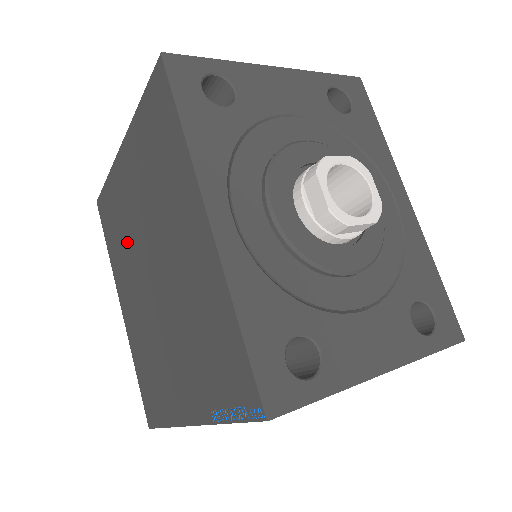
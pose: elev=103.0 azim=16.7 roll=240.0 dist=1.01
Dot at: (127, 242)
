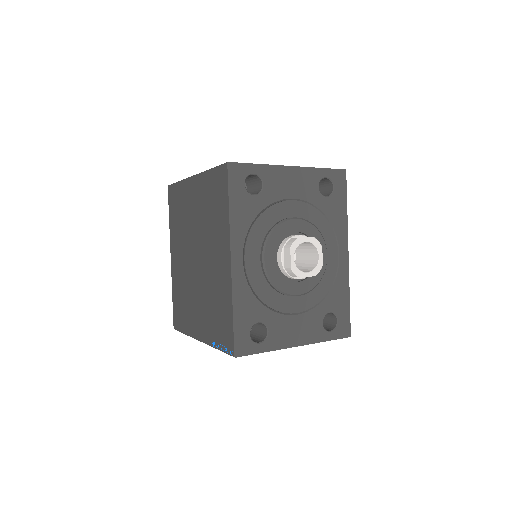
Dot at: (184, 228)
